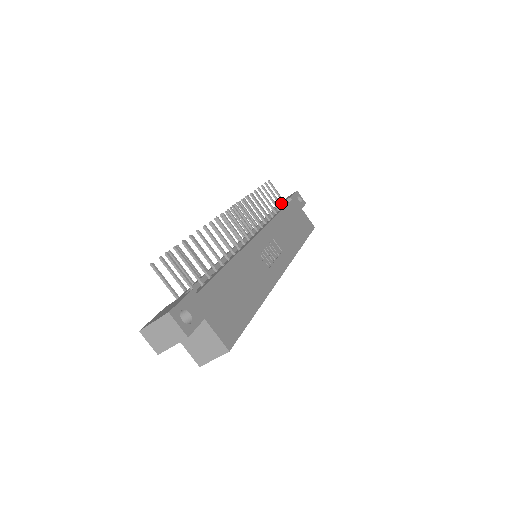
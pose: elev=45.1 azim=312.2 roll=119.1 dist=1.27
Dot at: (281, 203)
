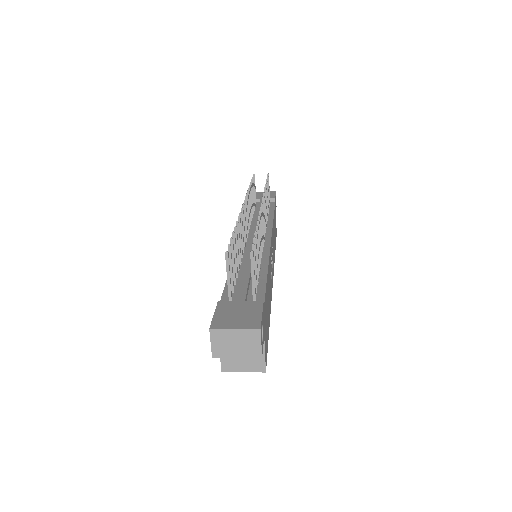
Dot at: occluded
